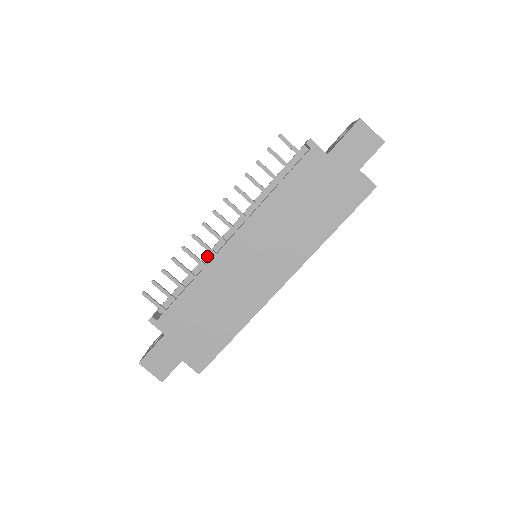
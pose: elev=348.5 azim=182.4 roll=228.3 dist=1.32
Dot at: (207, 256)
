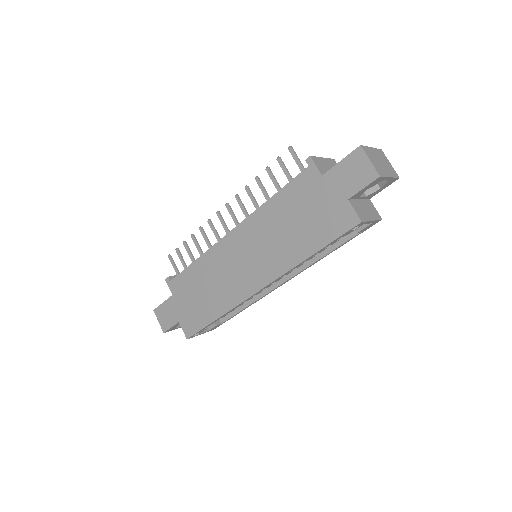
Dot at: occluded
